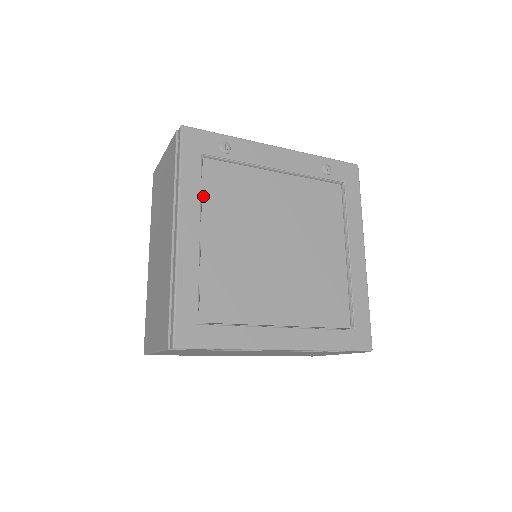
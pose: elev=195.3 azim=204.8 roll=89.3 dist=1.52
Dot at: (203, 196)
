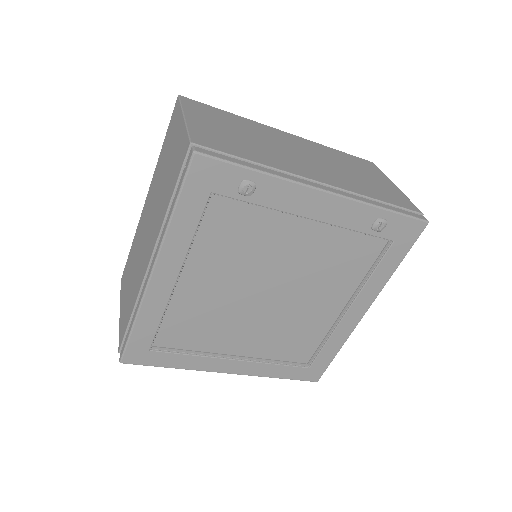
Dot at: (196, 238)
